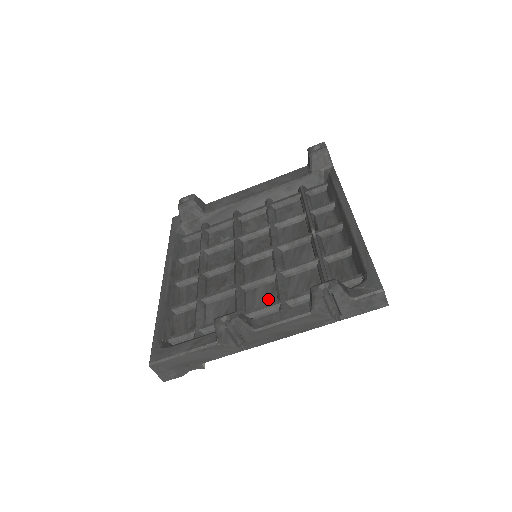
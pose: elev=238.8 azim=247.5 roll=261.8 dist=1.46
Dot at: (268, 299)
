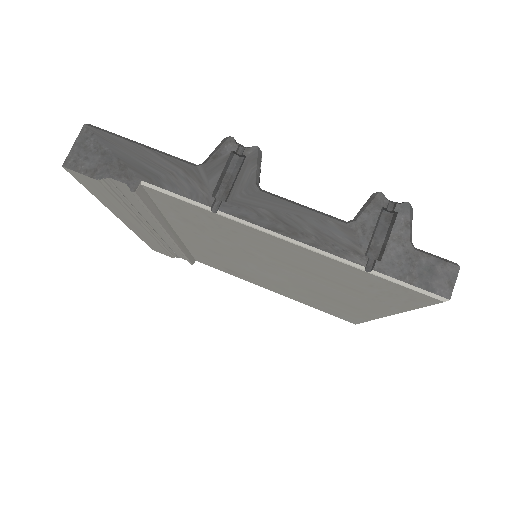
Dot at: occluded
